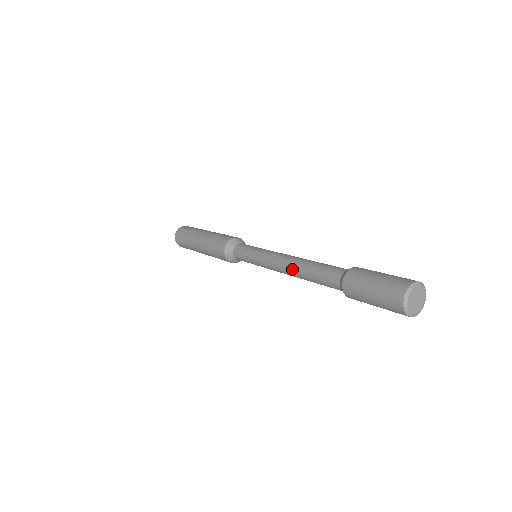
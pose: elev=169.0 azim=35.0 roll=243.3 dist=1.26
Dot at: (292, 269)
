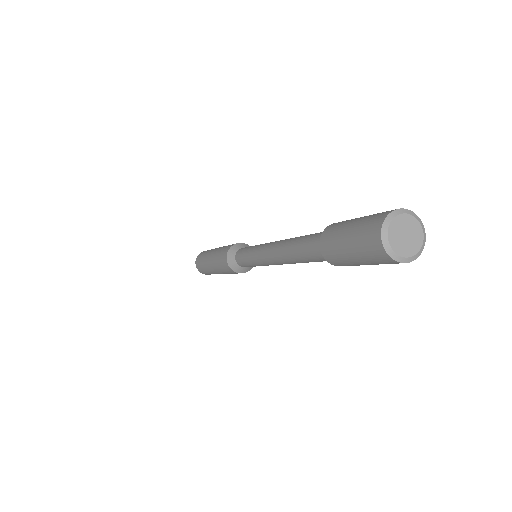
Dot at: (282, 242)
